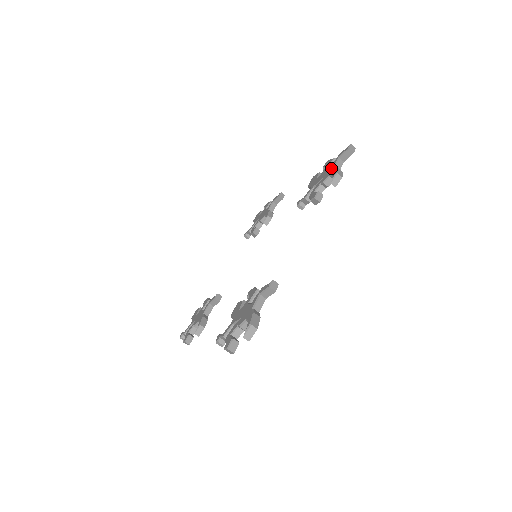
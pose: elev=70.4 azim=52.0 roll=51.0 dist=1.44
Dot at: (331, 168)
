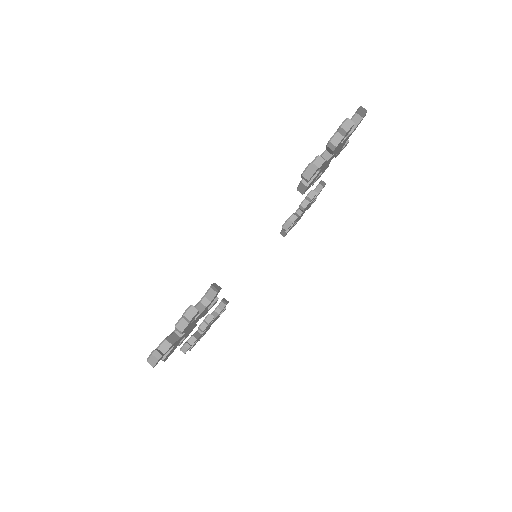
Dot at: occluded
